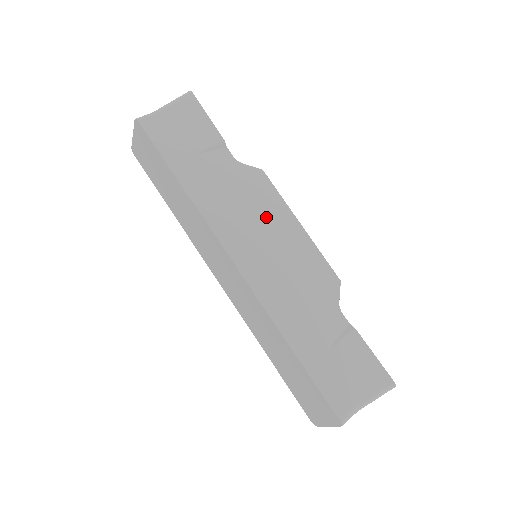
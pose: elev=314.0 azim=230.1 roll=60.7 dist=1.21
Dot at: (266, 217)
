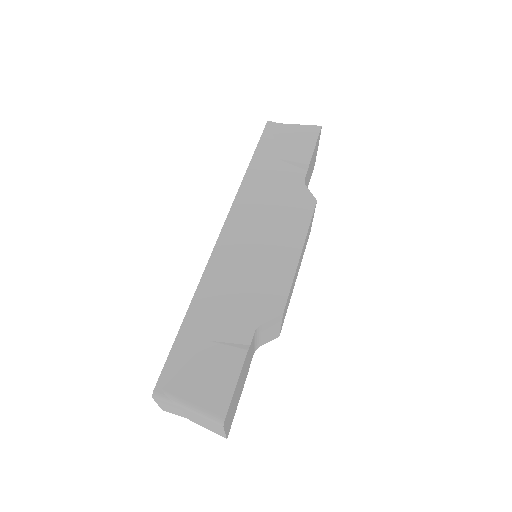
Dot at: (280, 227)
